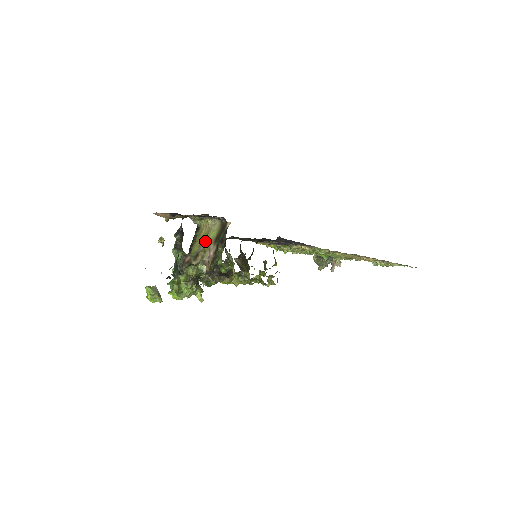
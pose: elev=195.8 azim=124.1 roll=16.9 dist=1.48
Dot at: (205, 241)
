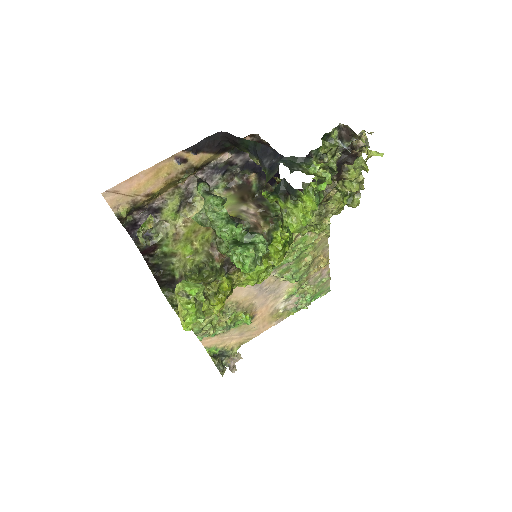
Dot at: occluded
